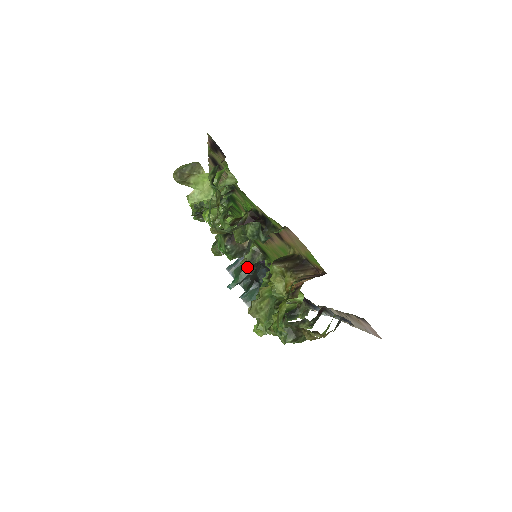
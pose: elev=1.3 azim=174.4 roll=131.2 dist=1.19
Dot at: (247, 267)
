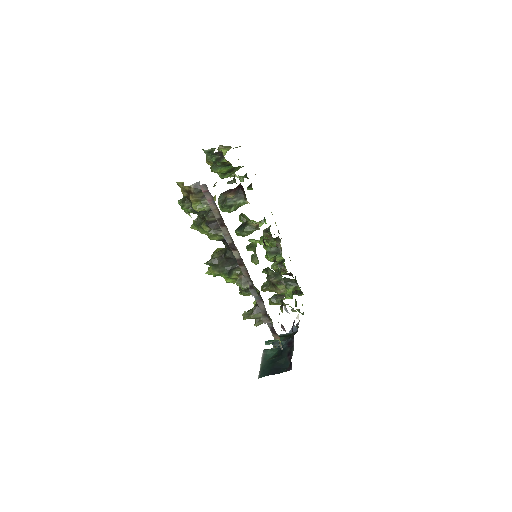
Dot at: (270, 303)
